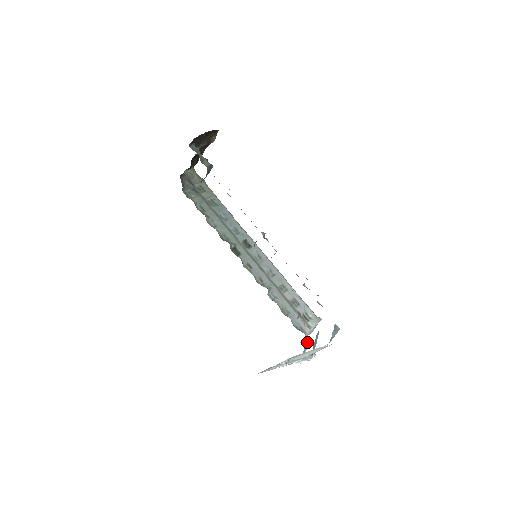
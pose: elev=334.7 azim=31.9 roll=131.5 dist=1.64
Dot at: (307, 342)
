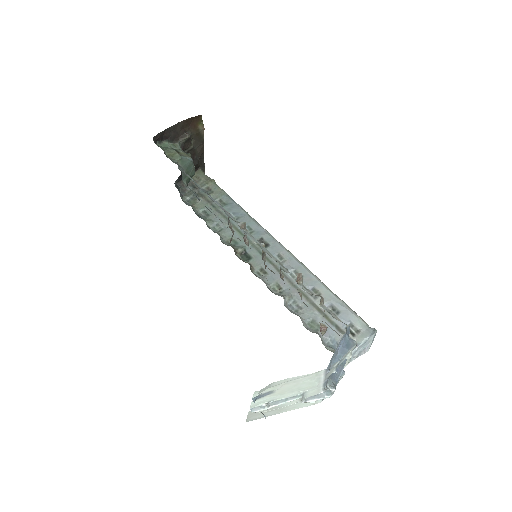
Dot at: occluded
